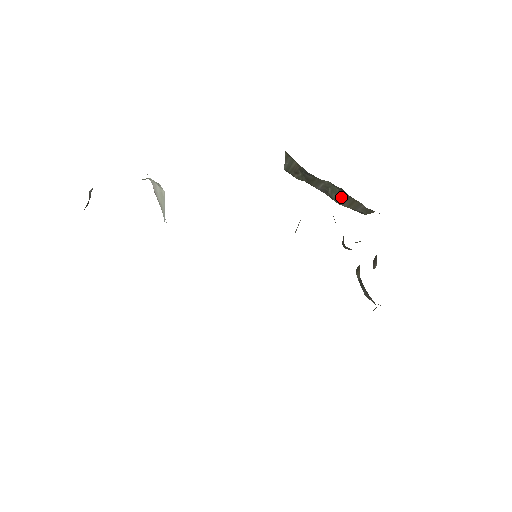
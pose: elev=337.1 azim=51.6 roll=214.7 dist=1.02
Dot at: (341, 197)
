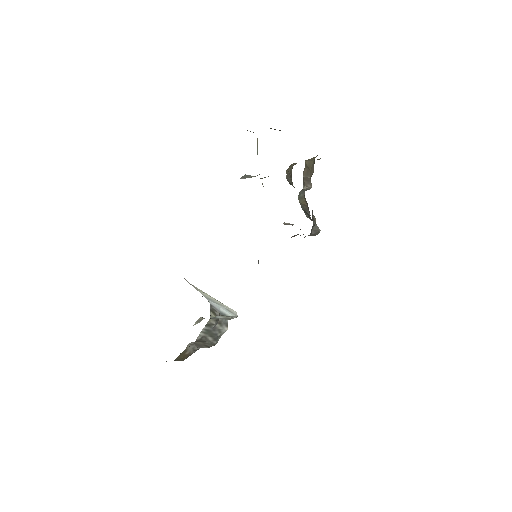
Dot at: occluded
